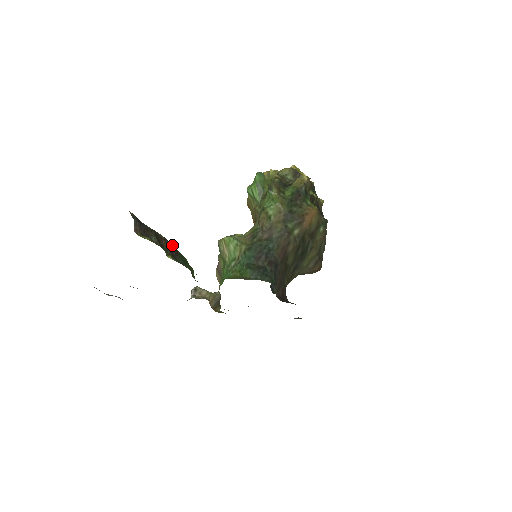
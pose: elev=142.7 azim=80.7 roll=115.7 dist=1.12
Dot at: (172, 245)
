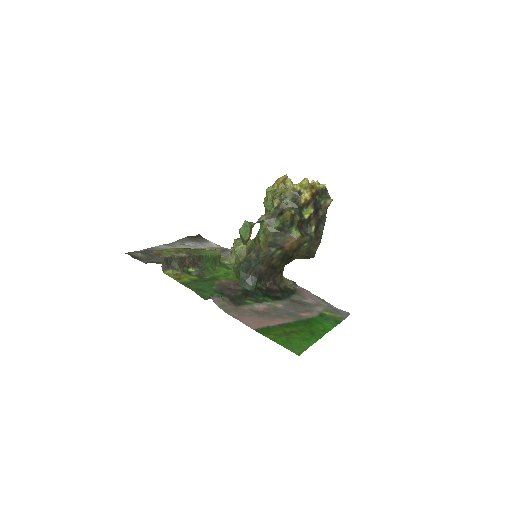
Dot at: (196, 255)
